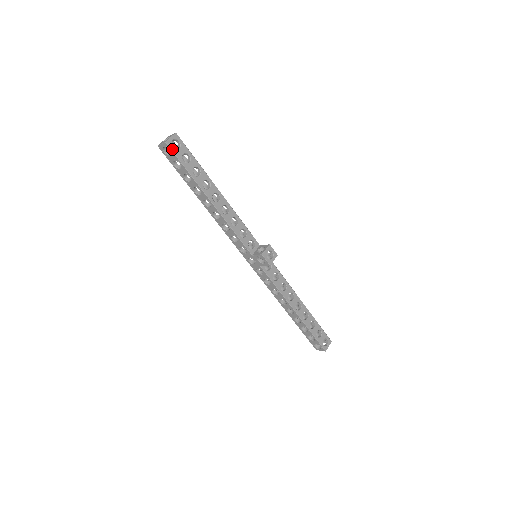
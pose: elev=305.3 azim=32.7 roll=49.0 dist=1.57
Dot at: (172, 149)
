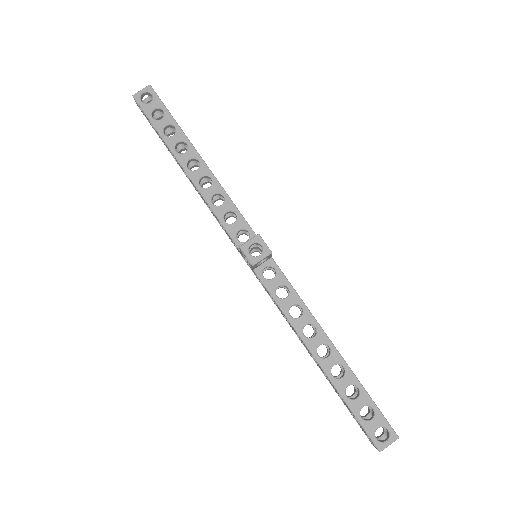
Dot at: (140, 103)
